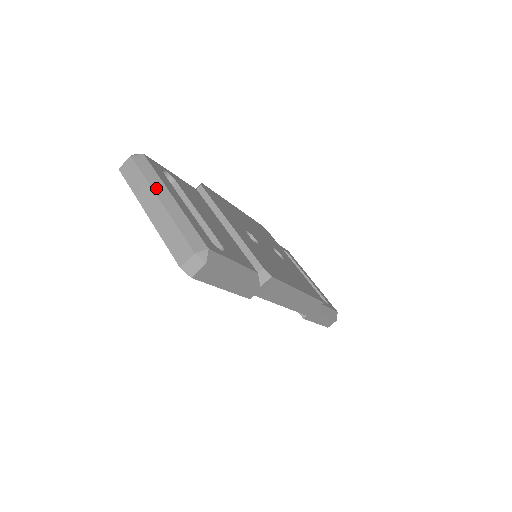
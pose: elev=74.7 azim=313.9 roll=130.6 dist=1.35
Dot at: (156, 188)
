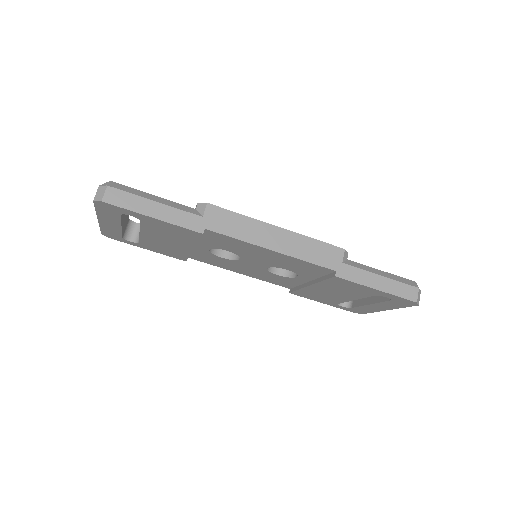
Dot at: occluded
